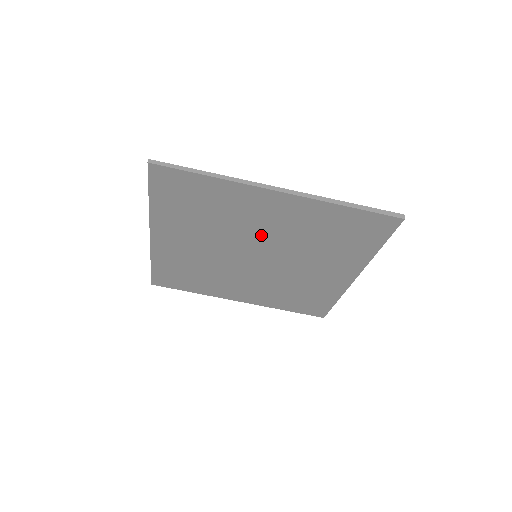
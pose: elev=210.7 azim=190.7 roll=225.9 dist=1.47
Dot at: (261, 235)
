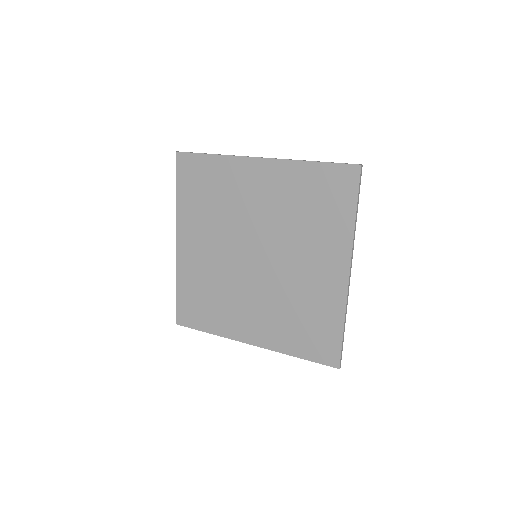
Dot at: (255, 219)
